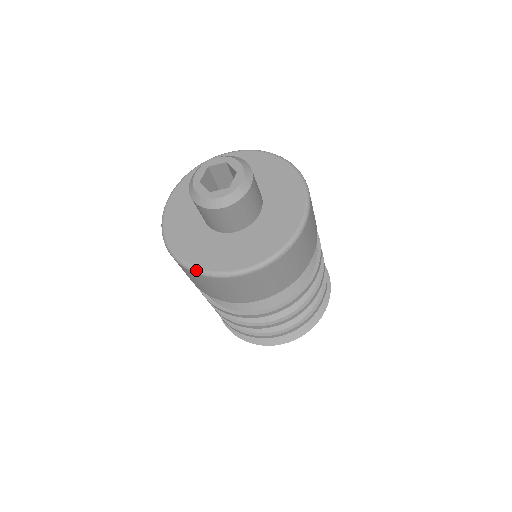
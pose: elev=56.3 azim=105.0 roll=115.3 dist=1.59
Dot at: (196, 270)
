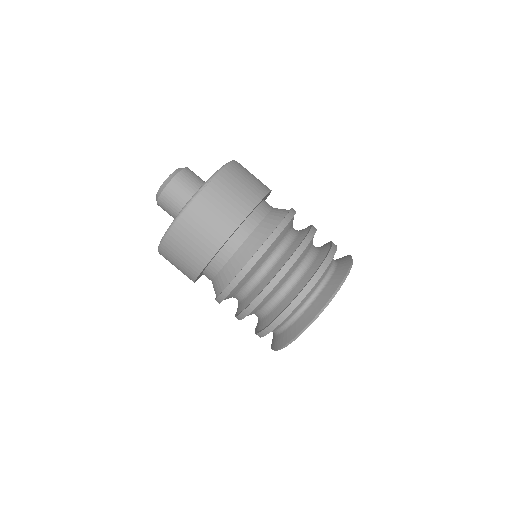
Dot at: (161, 239)
